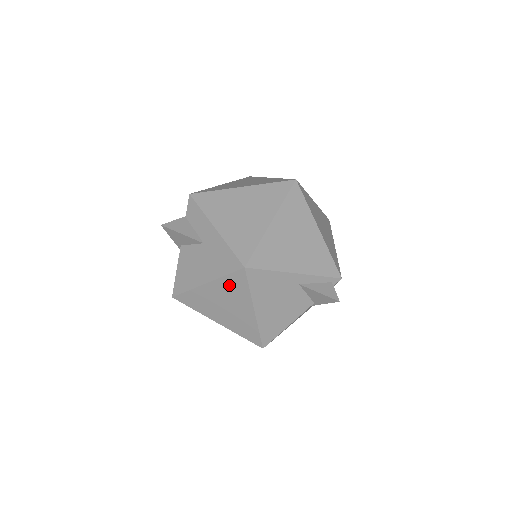
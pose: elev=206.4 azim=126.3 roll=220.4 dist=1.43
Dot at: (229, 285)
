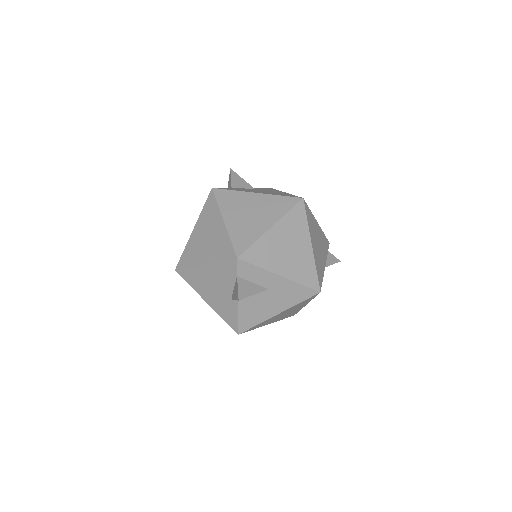
Dot at: occluded
